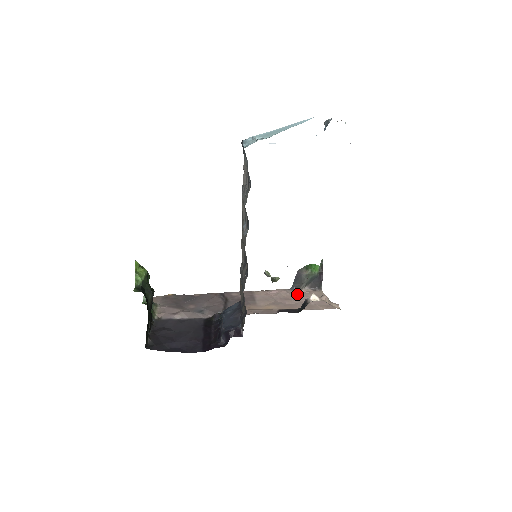
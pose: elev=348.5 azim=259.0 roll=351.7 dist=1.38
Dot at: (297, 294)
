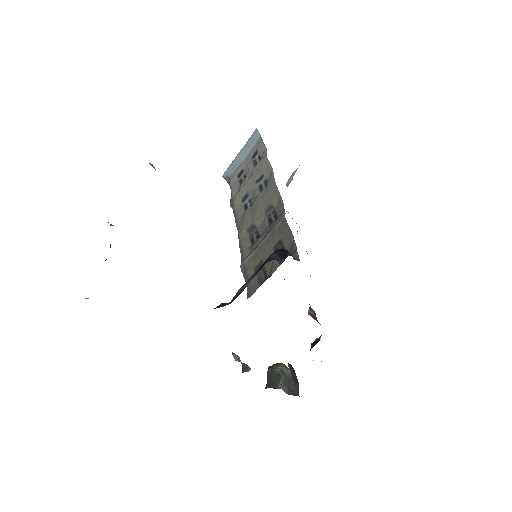
Dot at: occluded
